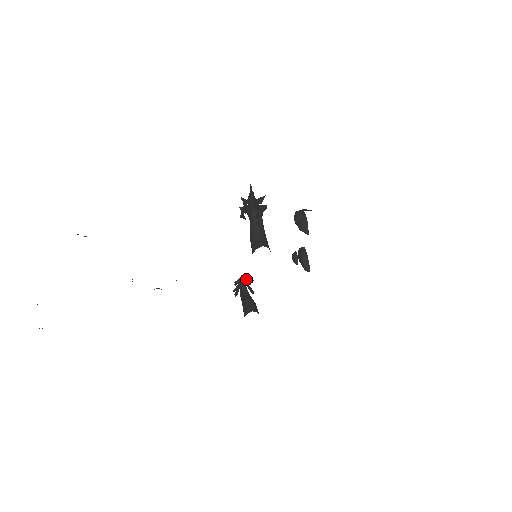
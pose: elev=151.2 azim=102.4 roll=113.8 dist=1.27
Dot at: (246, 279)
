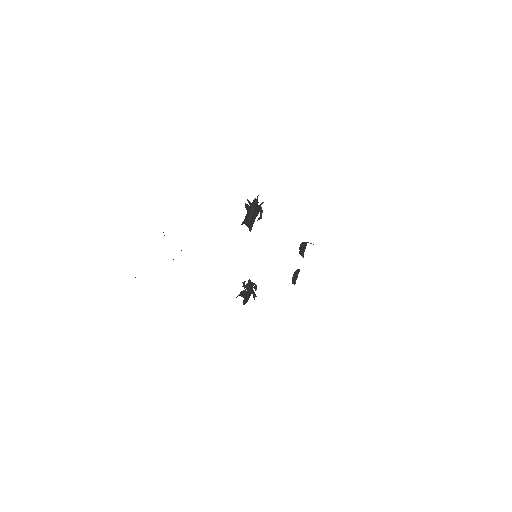
Dot at: (250, 281)
